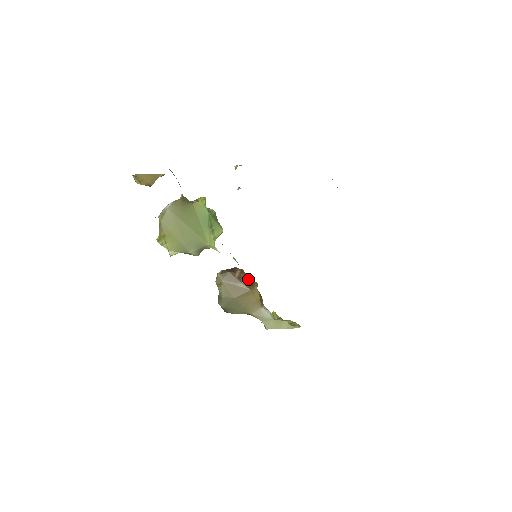
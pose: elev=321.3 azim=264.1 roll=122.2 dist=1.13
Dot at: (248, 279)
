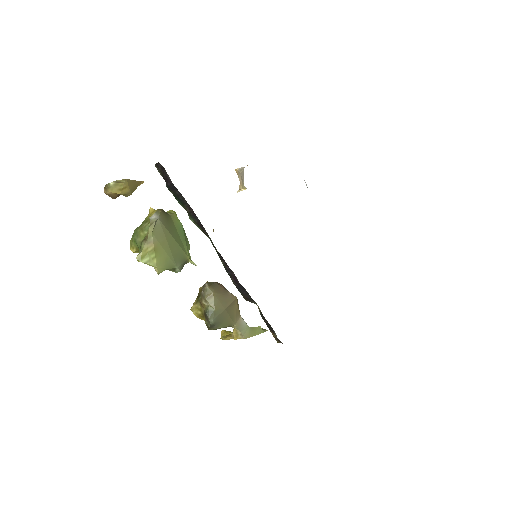
Dot at: occluded
